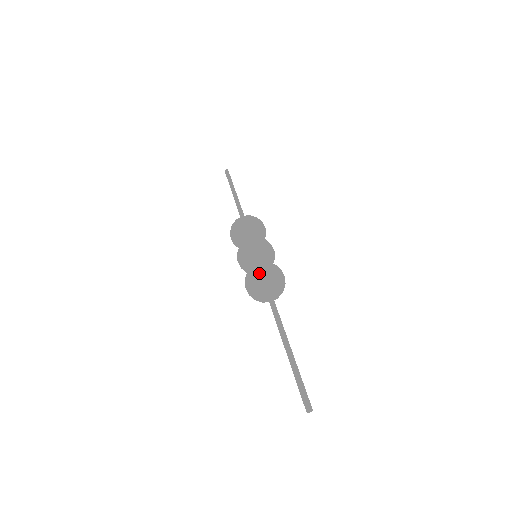
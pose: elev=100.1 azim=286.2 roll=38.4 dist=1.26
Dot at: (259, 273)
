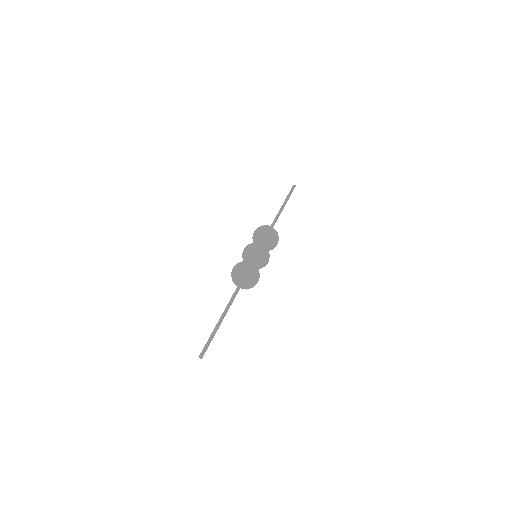
Dot at: (241, 268)
